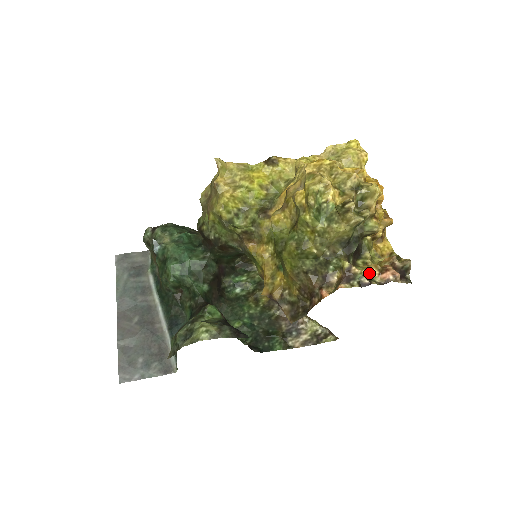
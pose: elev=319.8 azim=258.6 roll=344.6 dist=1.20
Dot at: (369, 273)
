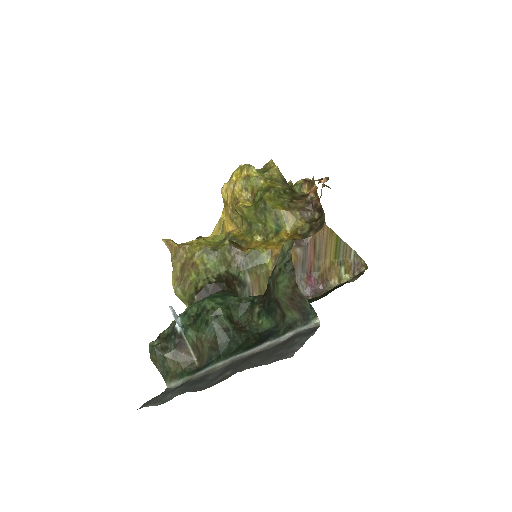
Dot at: occluded
